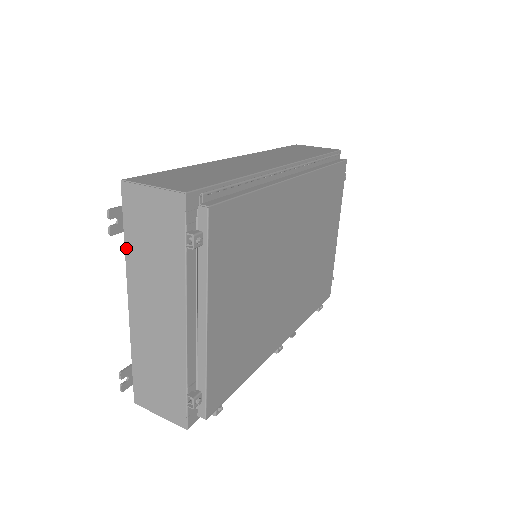
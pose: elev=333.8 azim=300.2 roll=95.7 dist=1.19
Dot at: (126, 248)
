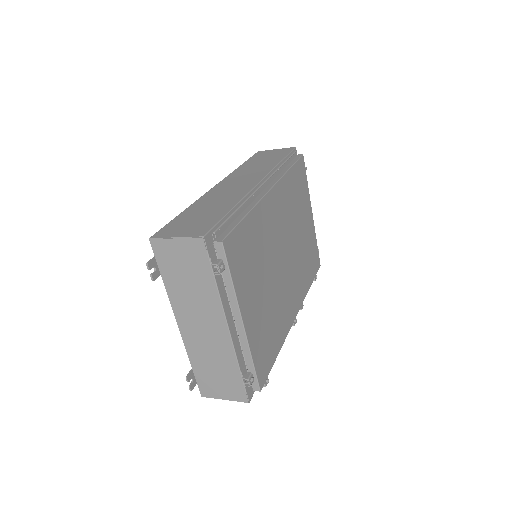
Dot at: (166, 286)
